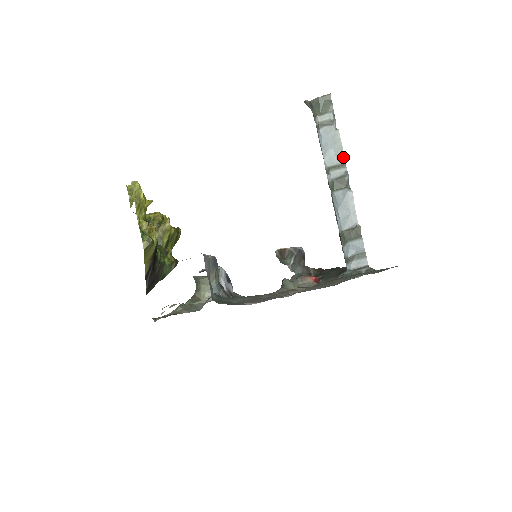
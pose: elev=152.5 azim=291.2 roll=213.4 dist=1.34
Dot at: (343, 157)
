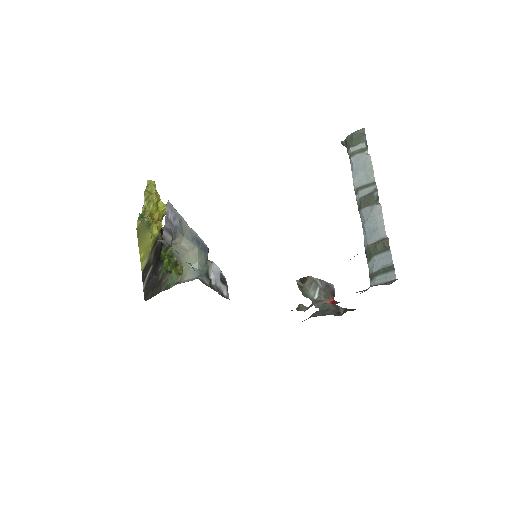
Dot at: (373, 176)
